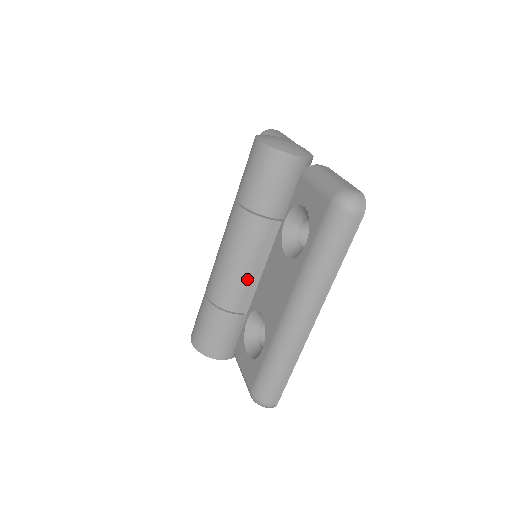
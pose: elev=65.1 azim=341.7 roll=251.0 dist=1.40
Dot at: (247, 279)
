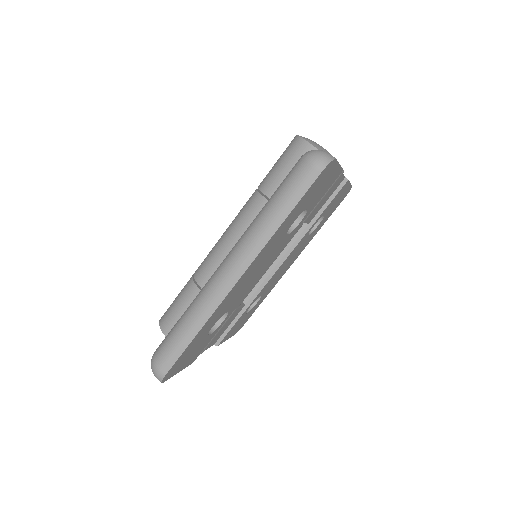
Dot at: occluded
